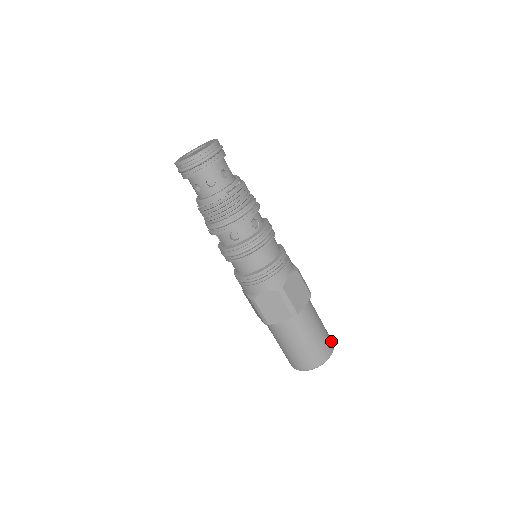
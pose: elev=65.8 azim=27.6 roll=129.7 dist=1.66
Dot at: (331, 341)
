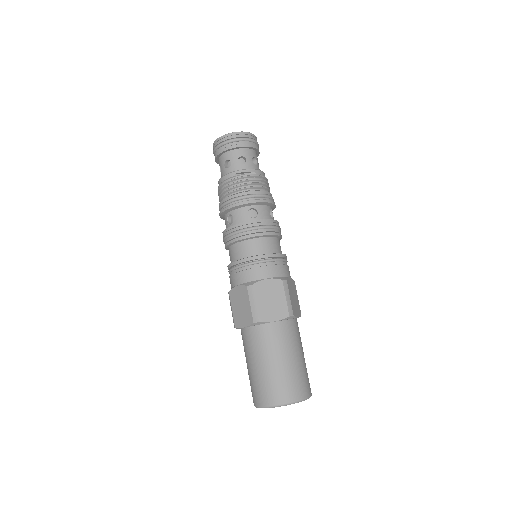
Dot at: (303, 390)
